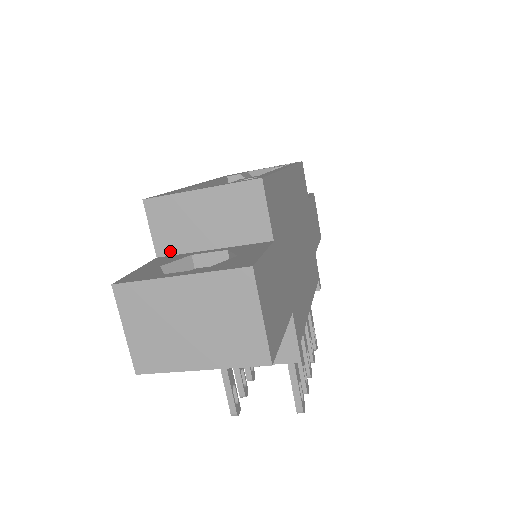
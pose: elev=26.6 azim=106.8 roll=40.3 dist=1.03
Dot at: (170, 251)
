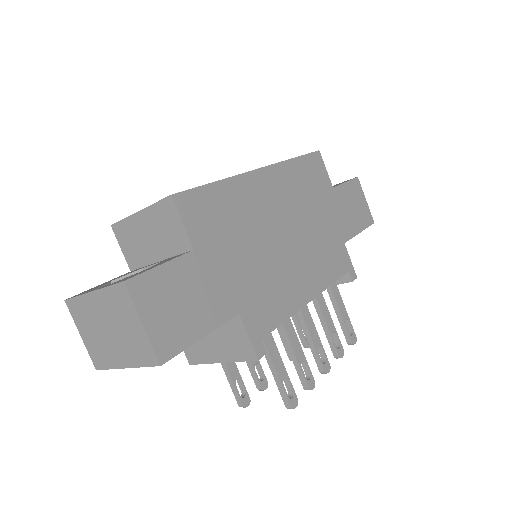
Dot at: (136, 265)
